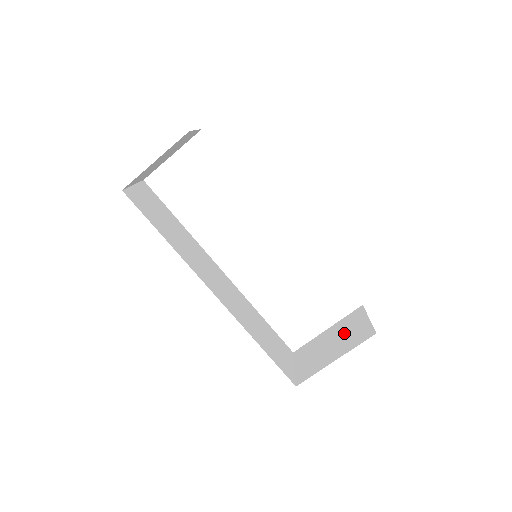
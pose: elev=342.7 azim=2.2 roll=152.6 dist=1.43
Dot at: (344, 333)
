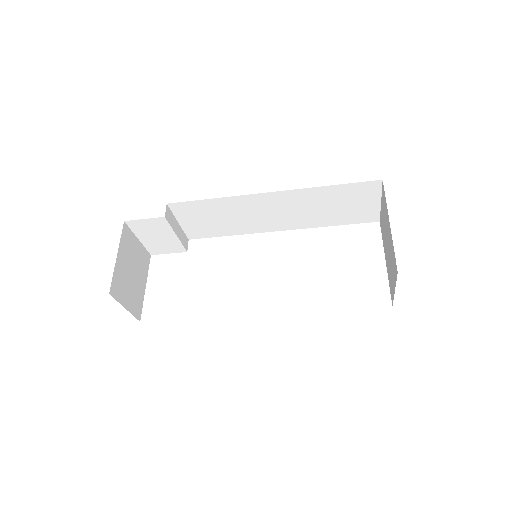
Dot at: (384, 229)
